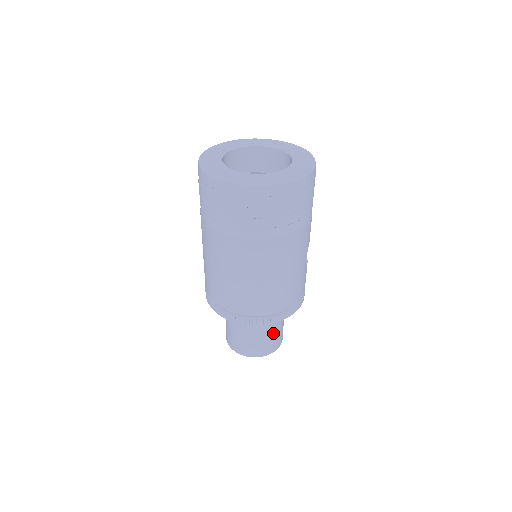
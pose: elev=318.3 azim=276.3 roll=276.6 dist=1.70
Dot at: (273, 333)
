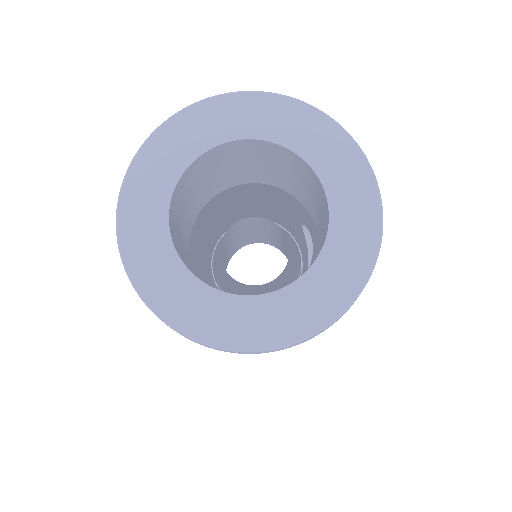
Dot at: occluded
